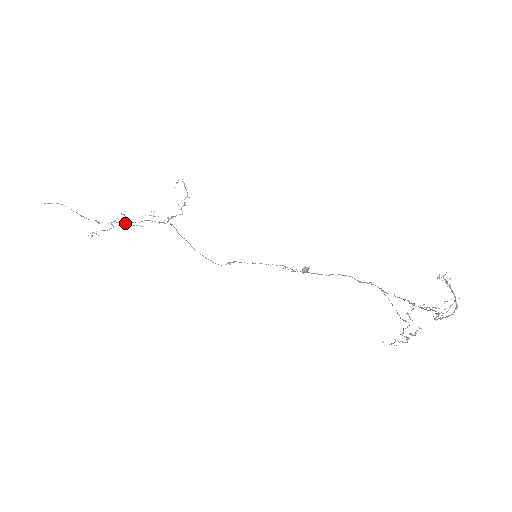
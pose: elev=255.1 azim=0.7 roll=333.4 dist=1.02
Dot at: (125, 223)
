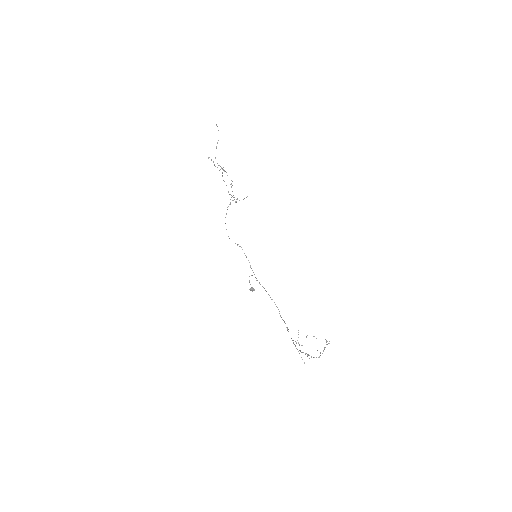
Dot at: occluded
